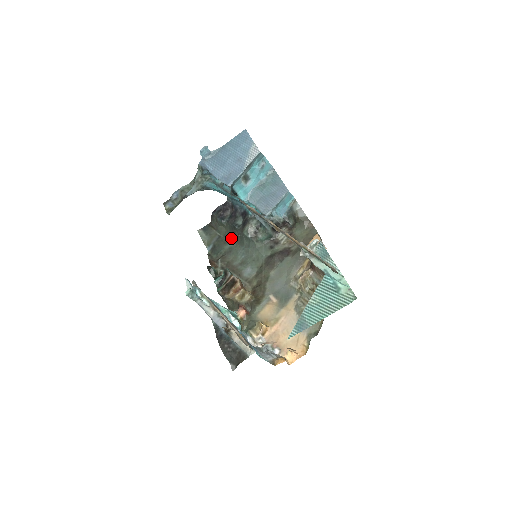
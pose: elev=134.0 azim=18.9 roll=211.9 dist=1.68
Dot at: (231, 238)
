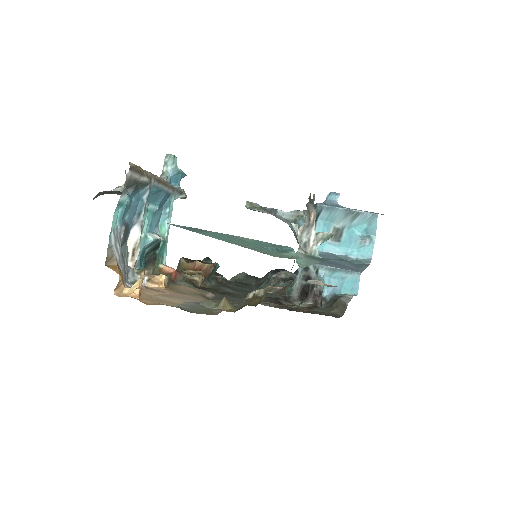
Dot at: (258, 284)
